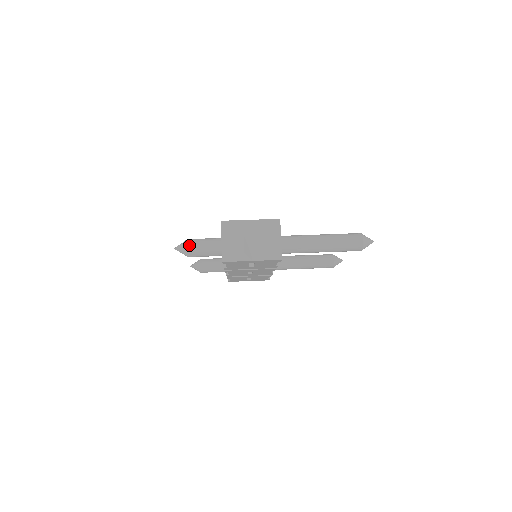
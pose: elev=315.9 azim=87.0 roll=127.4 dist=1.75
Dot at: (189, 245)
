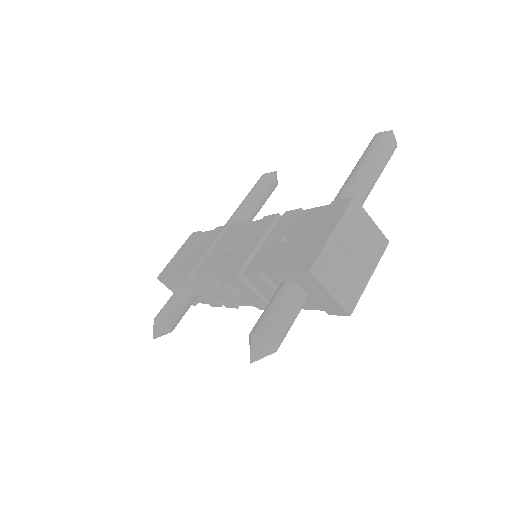
Dot at: (273, 339)
